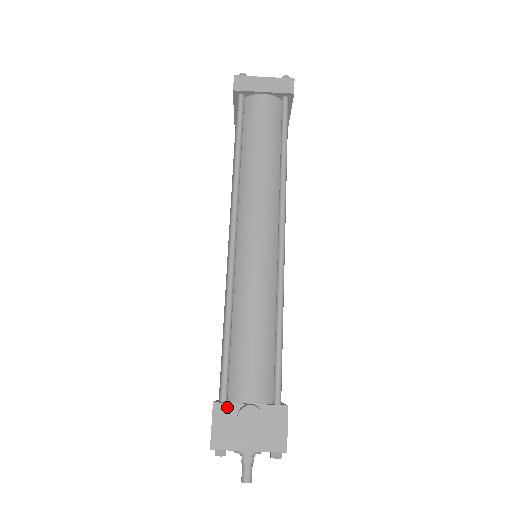
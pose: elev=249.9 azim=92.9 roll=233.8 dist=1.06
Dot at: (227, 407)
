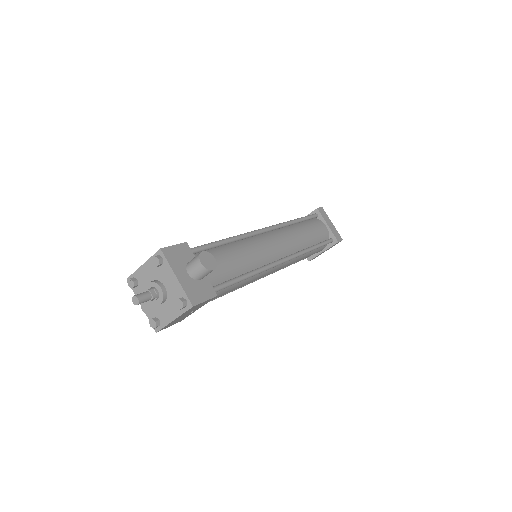
Dot at: (190, 252)
